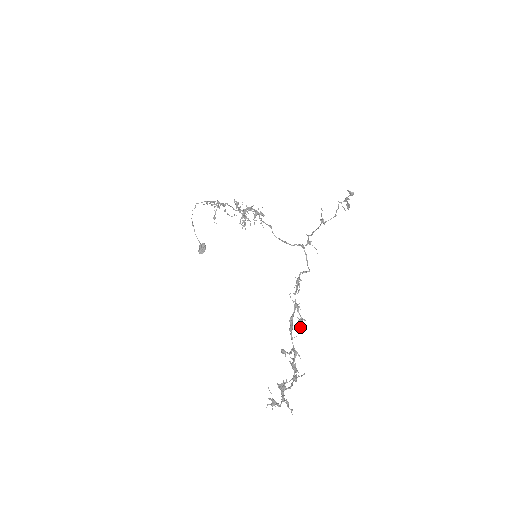
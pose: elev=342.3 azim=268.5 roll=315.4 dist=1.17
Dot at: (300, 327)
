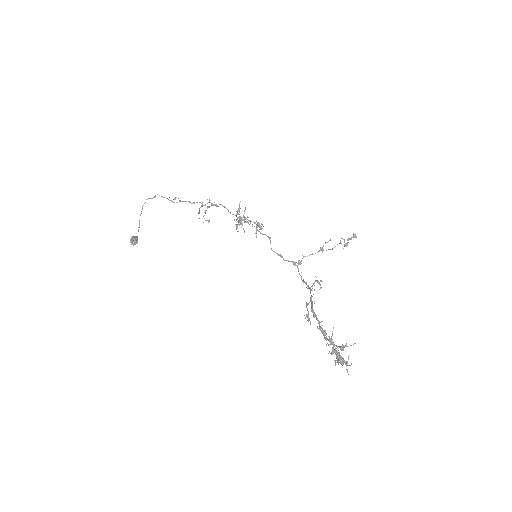
Dot at: (308, 320)
